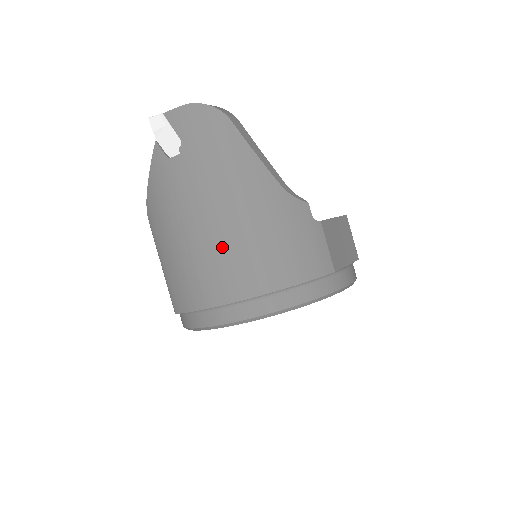
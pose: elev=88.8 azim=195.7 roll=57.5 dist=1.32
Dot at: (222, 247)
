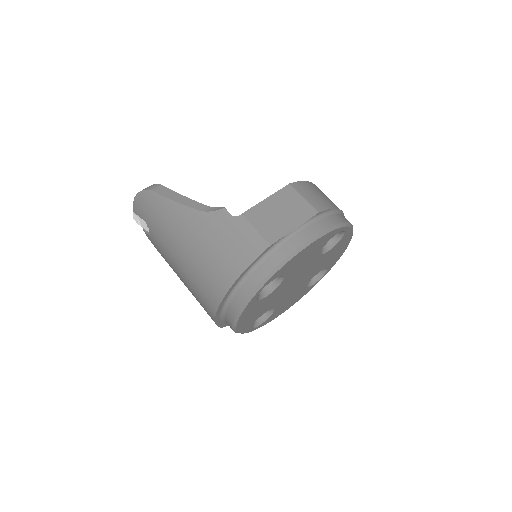
Dot at: (193, 274)
